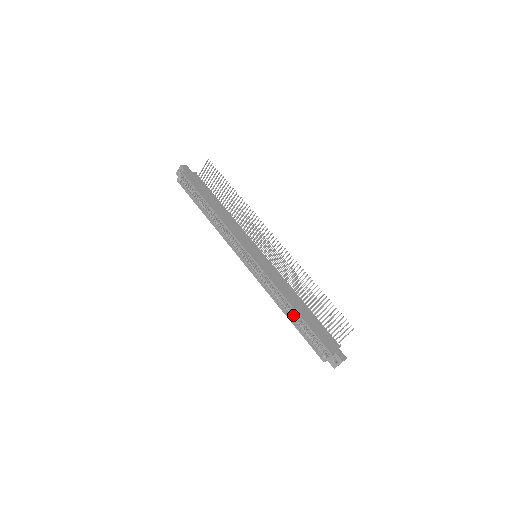
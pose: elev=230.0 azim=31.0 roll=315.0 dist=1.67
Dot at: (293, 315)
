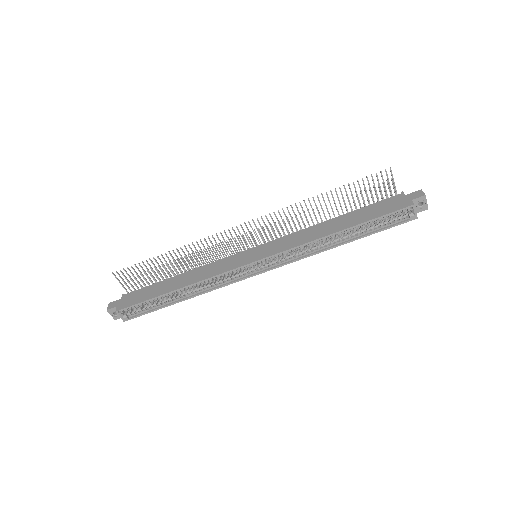
Dot at: (347, 236)
